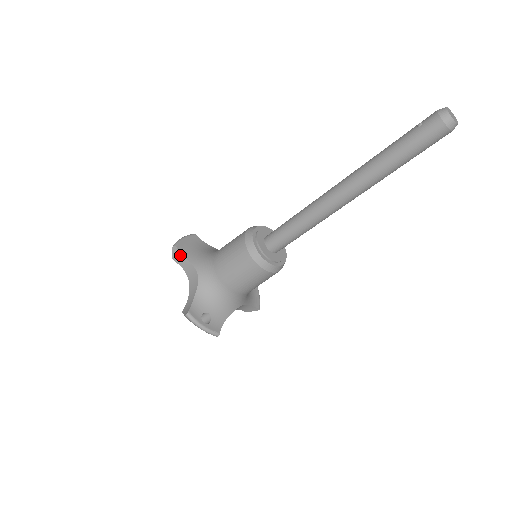
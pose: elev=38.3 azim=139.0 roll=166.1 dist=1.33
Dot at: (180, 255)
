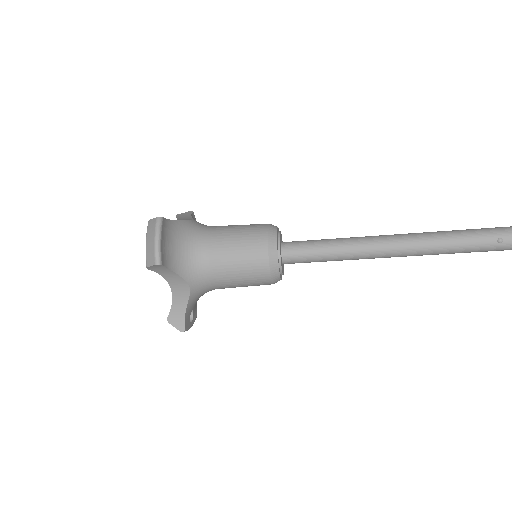
Dot at: (163, 268)
